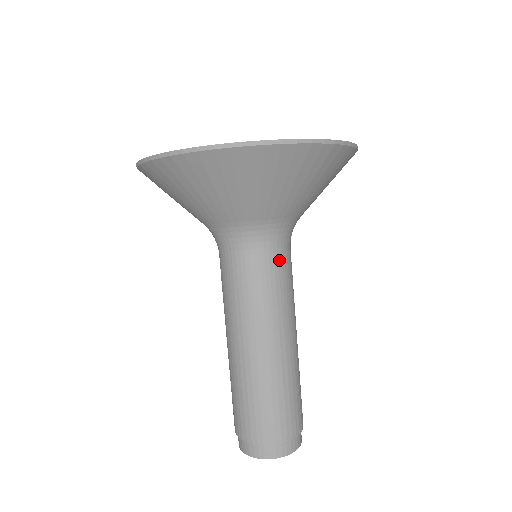
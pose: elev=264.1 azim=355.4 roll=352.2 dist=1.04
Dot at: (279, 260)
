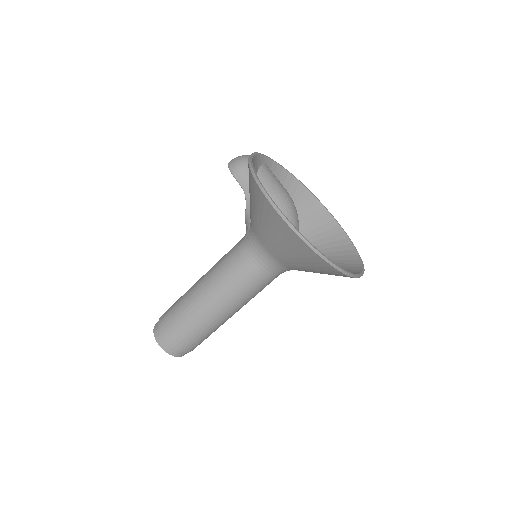
Dot at: occluded
